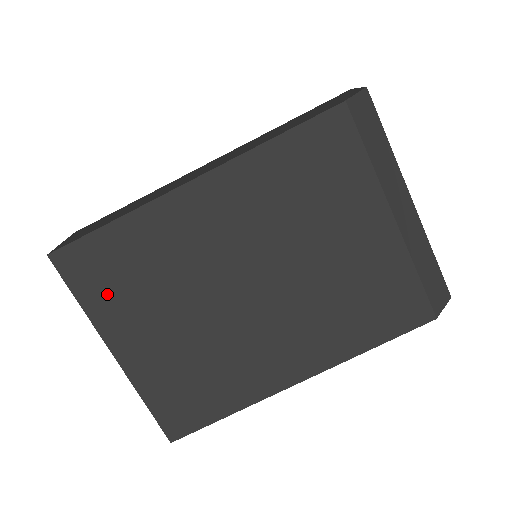
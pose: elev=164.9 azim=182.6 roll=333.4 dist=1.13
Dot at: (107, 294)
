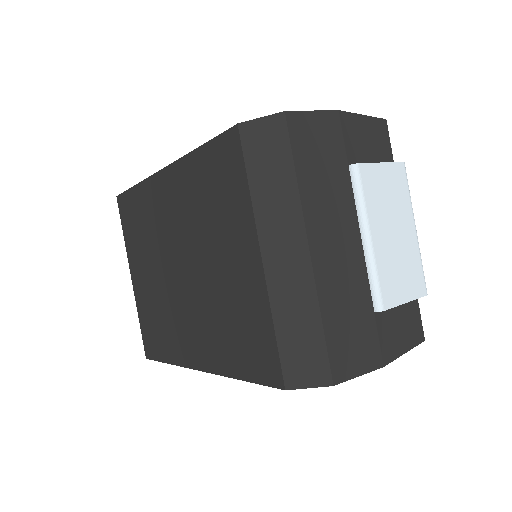
Dot at: (131, 234)
